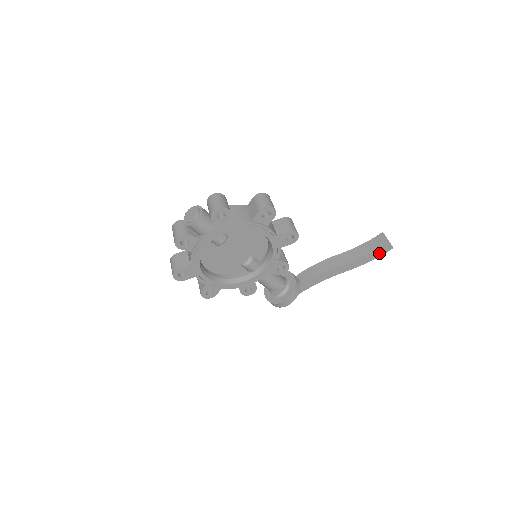
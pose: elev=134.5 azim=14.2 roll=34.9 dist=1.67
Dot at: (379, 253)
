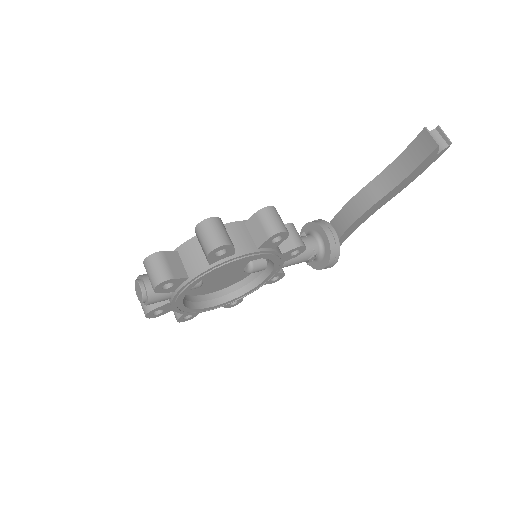
Dot at: (431, 160)
